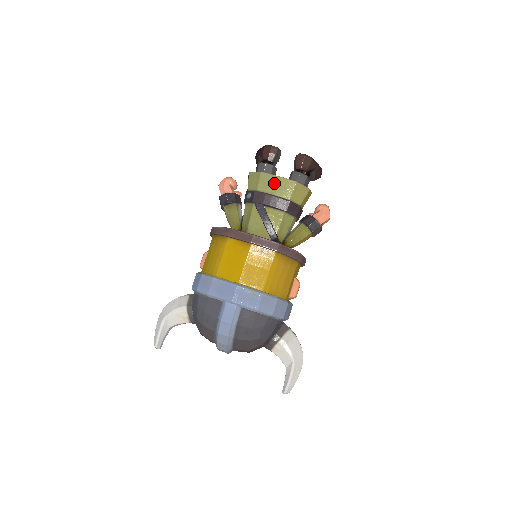
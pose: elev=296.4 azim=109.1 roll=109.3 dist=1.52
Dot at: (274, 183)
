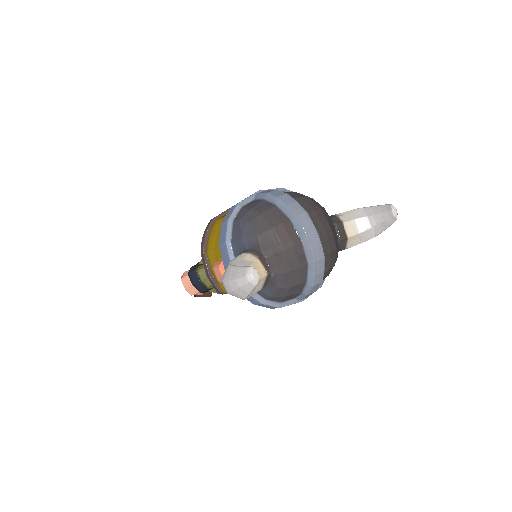
Dot at: occluded
